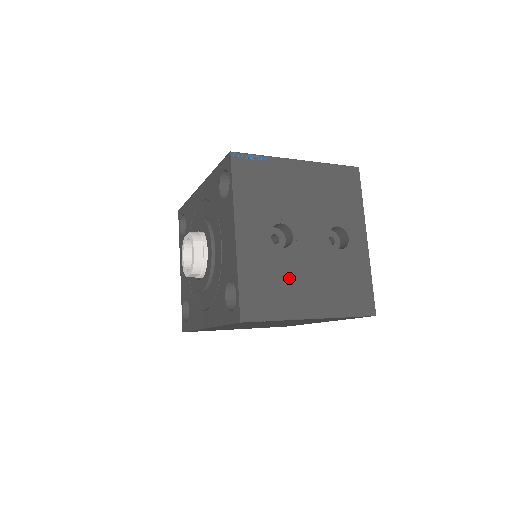
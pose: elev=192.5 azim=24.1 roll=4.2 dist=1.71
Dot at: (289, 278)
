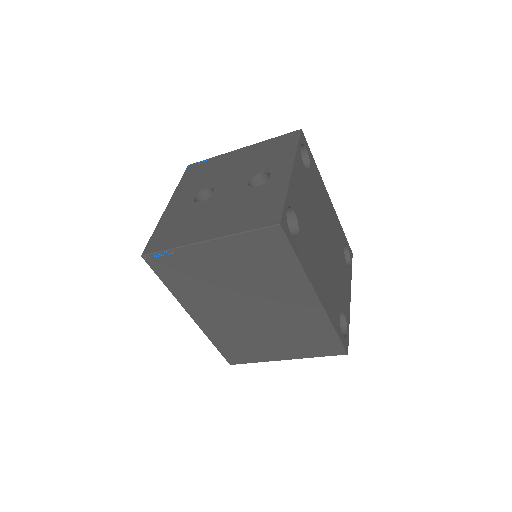
Dot at: (196, 219)
